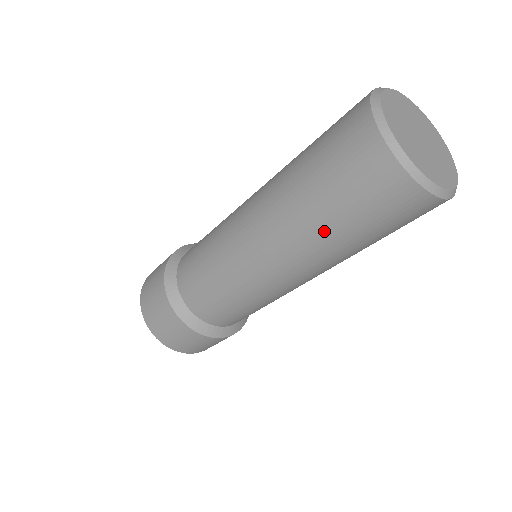
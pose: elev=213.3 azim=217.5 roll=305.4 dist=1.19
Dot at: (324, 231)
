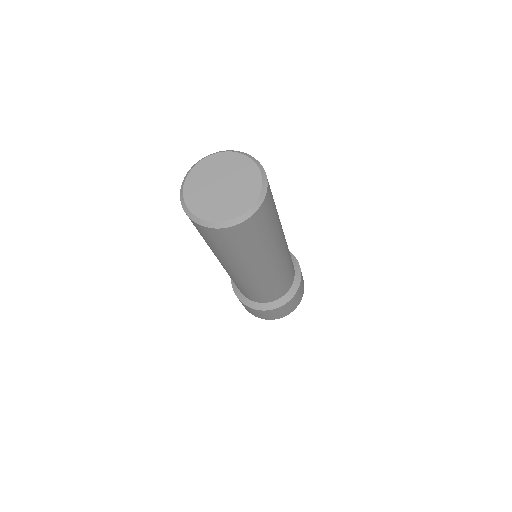
Dot at: occluded
